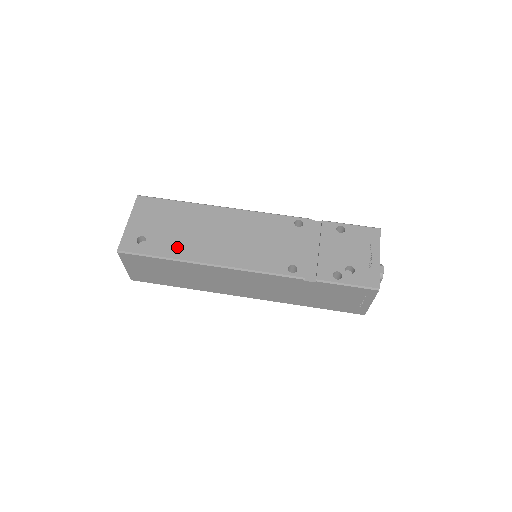
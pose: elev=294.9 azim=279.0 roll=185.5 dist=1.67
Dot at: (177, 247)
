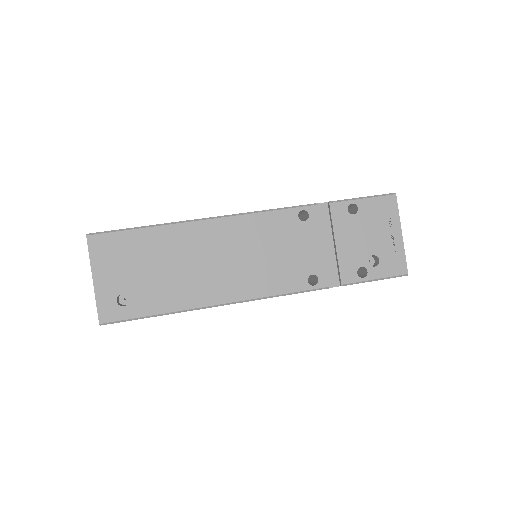
Dot at: (171, 295)
